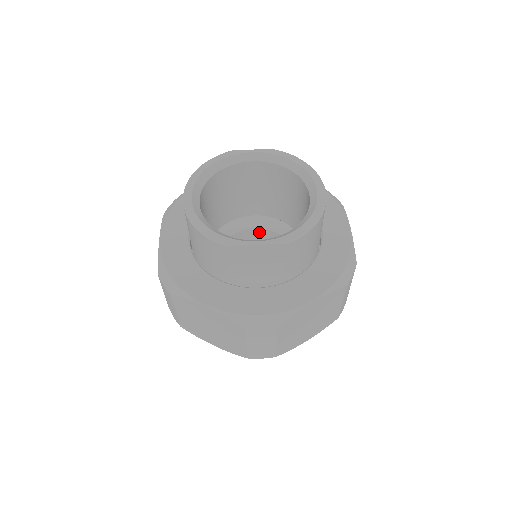
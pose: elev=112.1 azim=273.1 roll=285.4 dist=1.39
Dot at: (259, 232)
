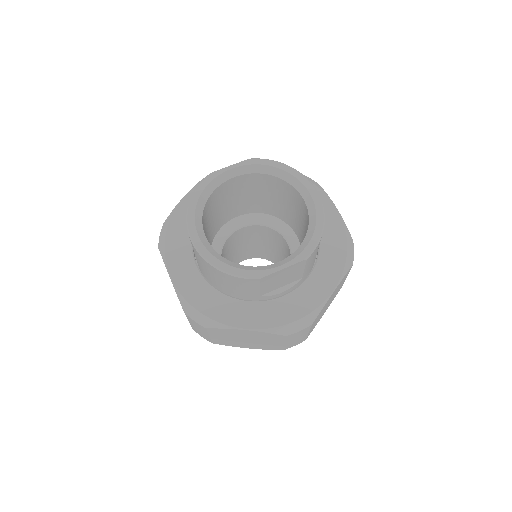
Dot at: (247, 229)
